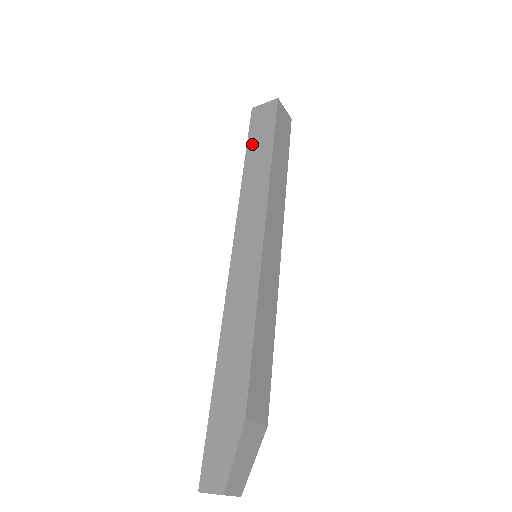
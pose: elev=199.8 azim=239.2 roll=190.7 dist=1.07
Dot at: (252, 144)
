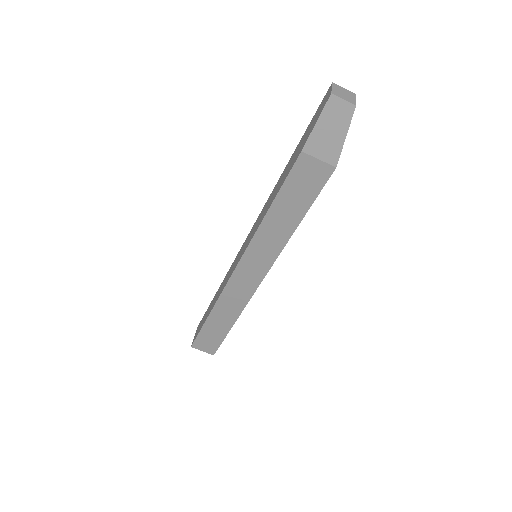
Dot at: occluded
